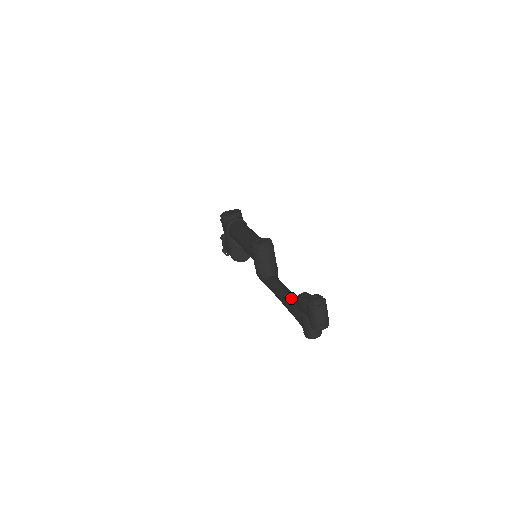
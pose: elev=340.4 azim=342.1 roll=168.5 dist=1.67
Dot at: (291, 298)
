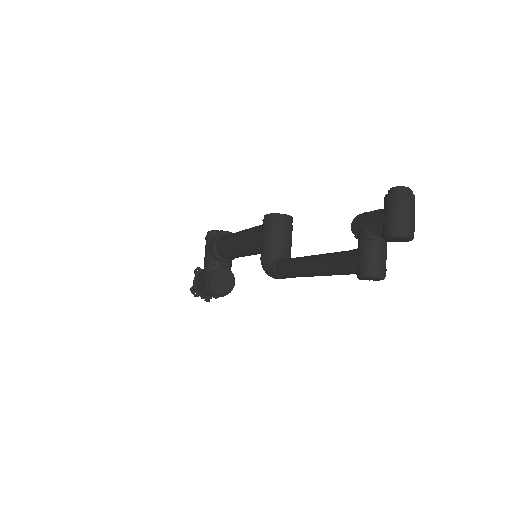
Dot at: (327, 253)
